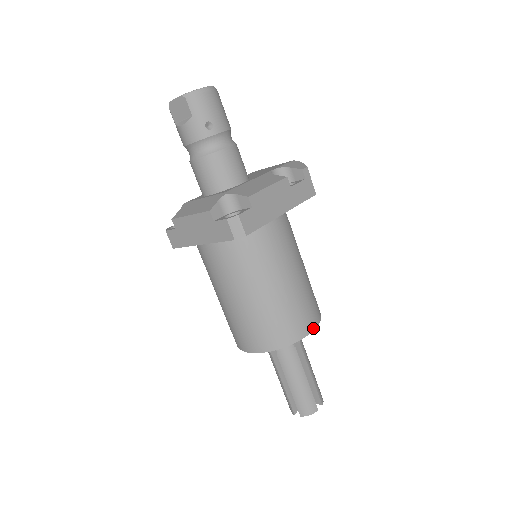
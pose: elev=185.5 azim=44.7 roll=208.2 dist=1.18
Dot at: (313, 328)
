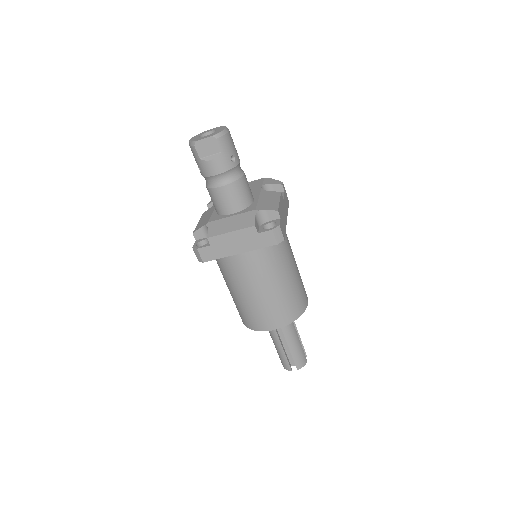
Dot at: occluded
